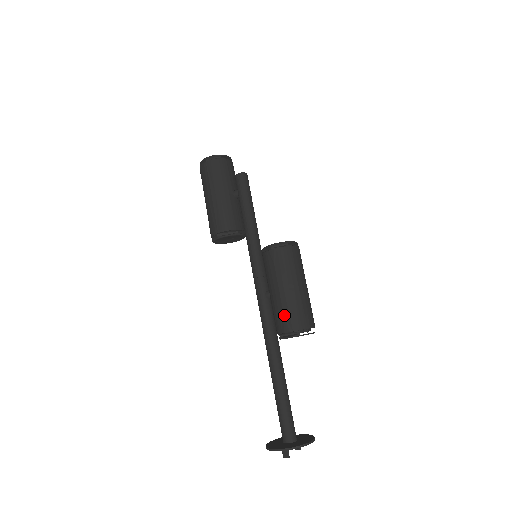
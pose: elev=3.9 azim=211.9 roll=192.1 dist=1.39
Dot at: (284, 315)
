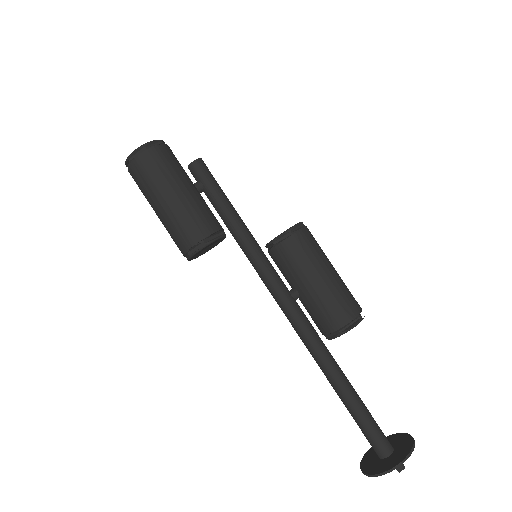
Dot at: (339, 303)
